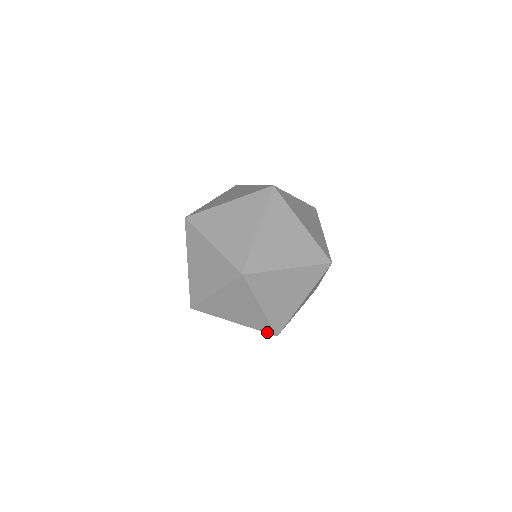
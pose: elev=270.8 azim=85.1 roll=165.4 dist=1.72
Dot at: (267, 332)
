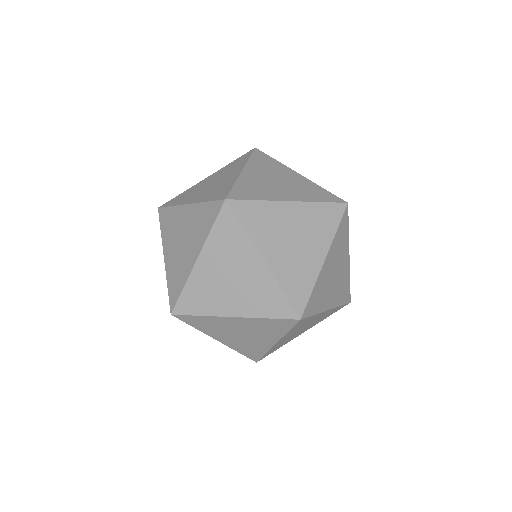
Dot at: (284, 316)
